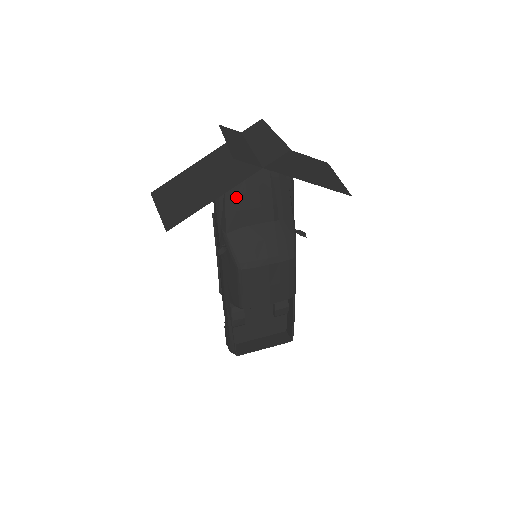
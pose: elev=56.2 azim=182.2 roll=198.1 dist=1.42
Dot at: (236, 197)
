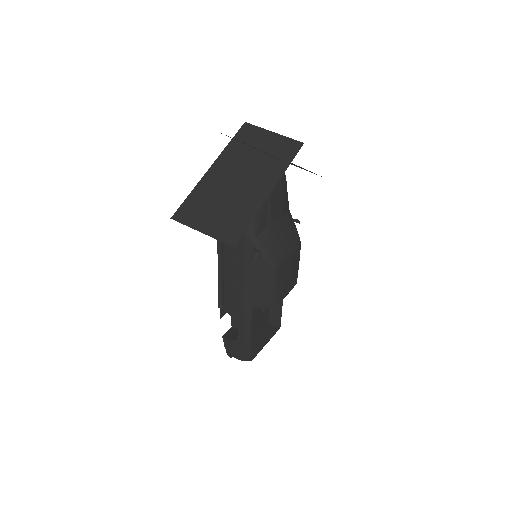
Dot at: occluded
